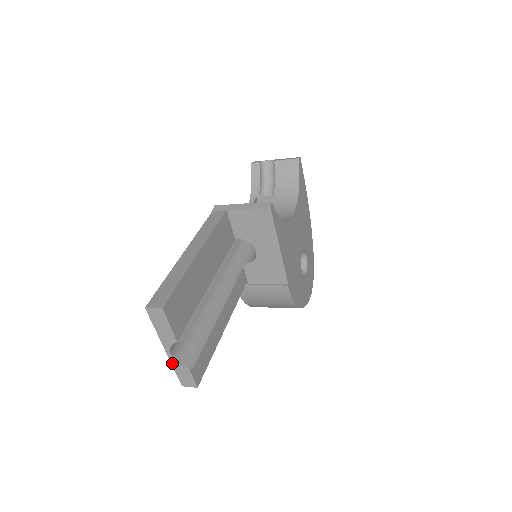
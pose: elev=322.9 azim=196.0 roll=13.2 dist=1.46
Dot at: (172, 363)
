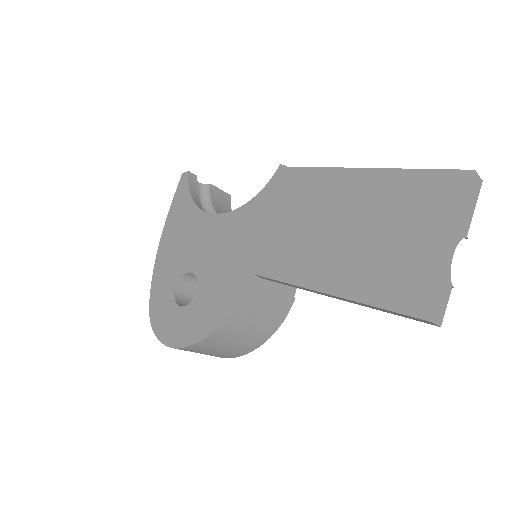
Dot at: (446, 272)
